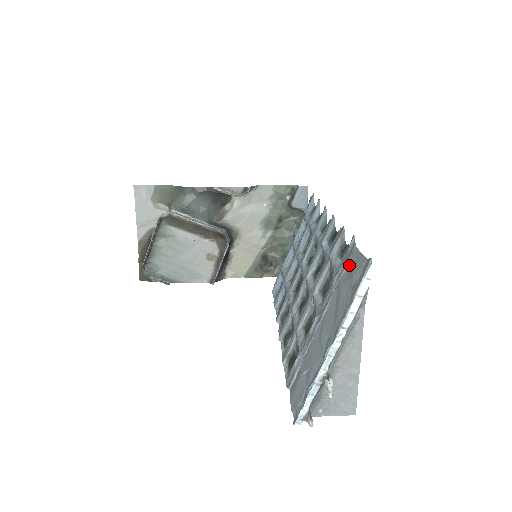
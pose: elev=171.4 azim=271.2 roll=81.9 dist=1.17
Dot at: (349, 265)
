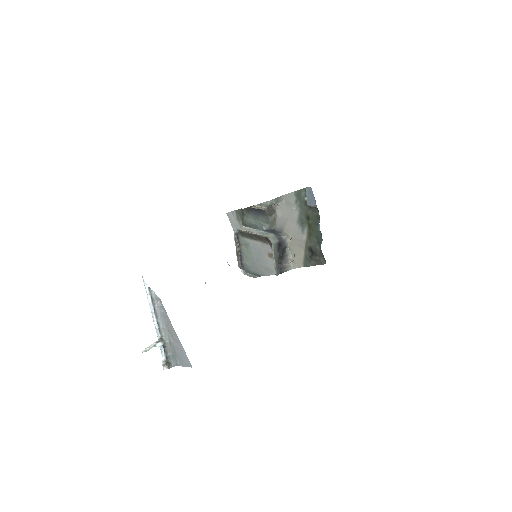
Dot at: occluded
